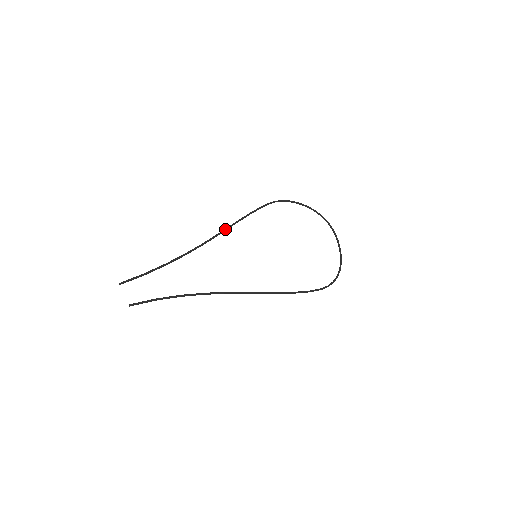
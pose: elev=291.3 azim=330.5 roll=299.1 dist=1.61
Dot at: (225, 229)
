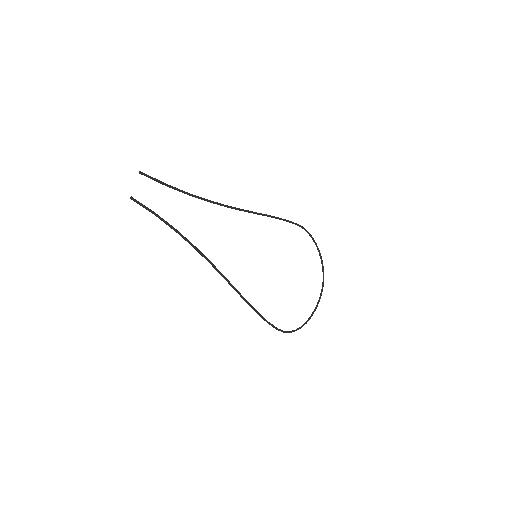
Dot at: (253, 212)
